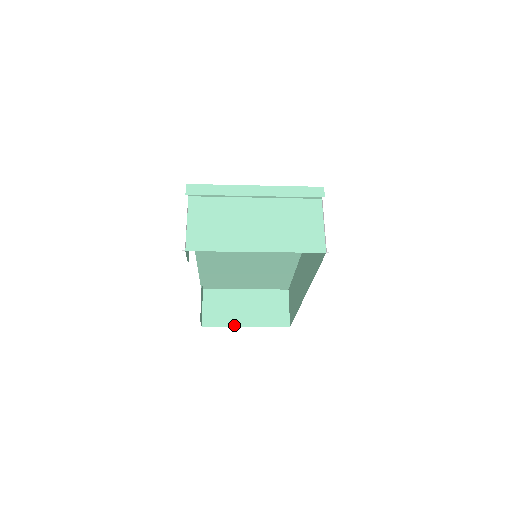
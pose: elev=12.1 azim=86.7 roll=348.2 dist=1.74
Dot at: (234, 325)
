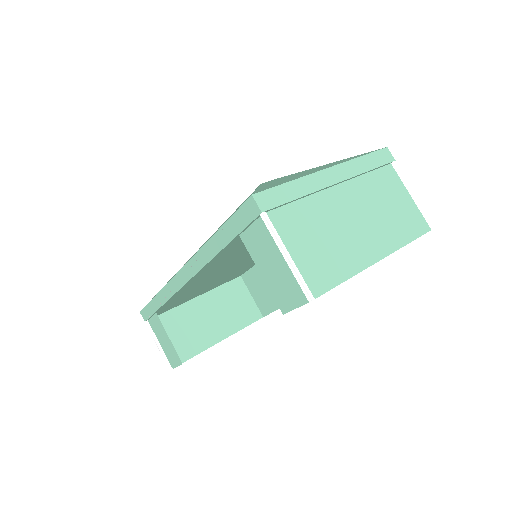
Dot at: (208, 346)
